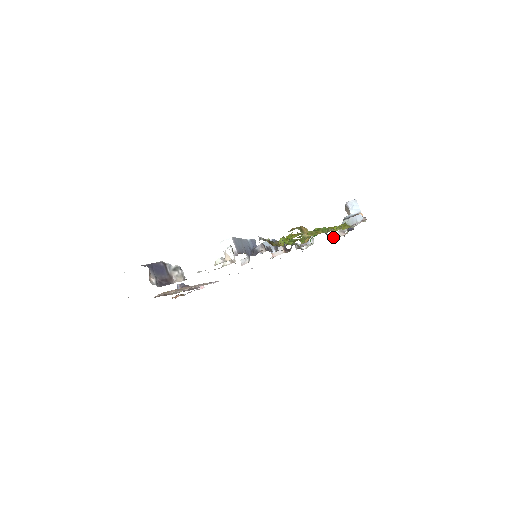
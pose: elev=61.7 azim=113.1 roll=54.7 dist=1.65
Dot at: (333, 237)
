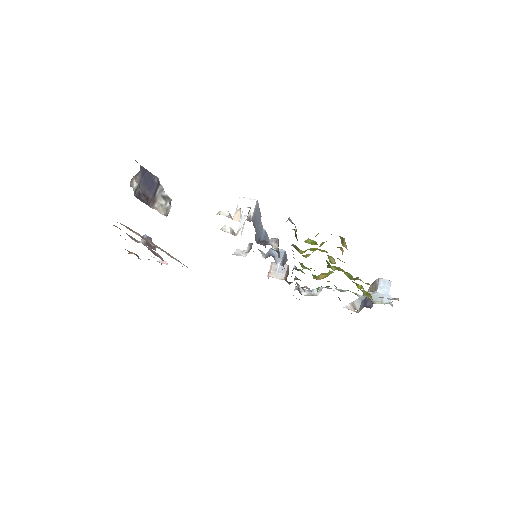
Dot at: occluded
